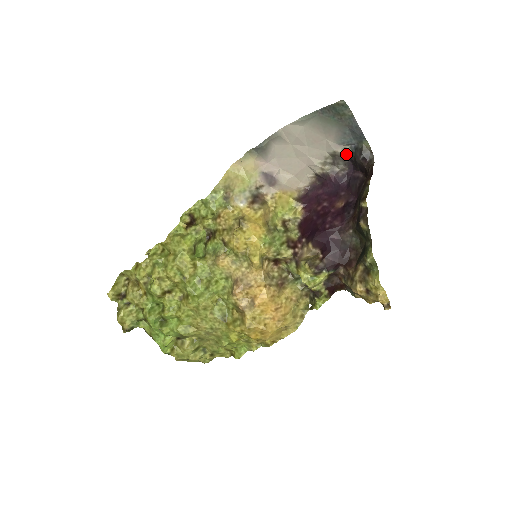
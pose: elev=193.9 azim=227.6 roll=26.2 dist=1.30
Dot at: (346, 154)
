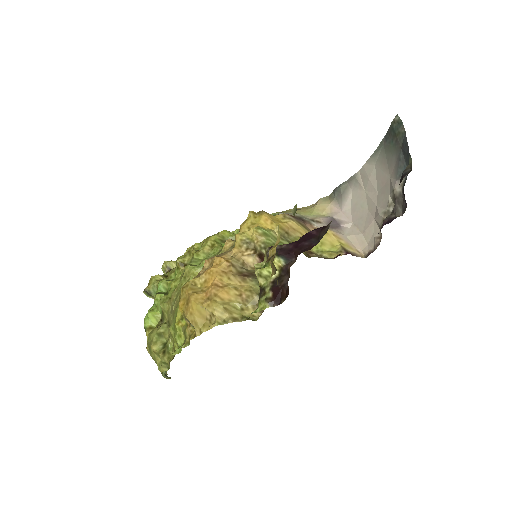
Dot at: (402, 192)
